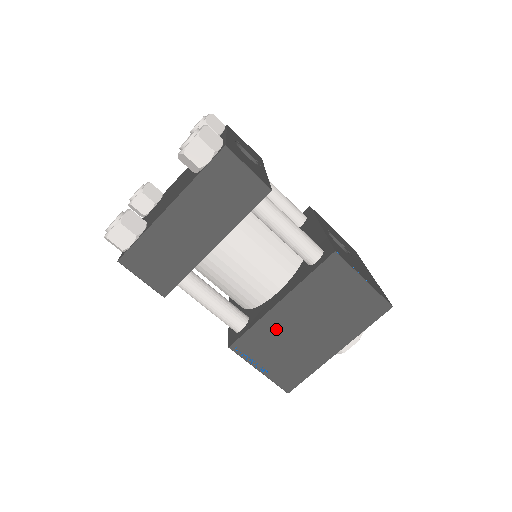
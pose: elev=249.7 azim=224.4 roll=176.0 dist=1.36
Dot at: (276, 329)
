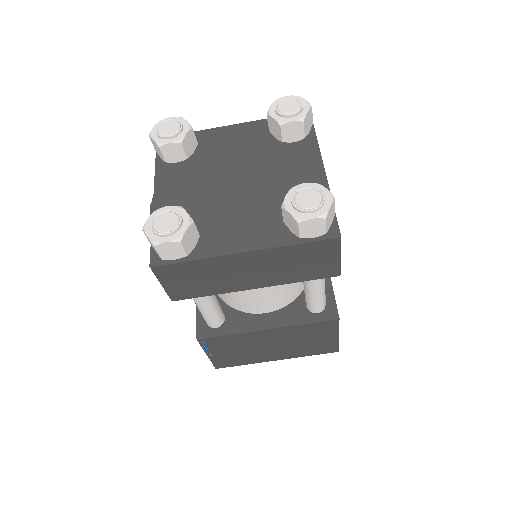
Dot at: (247, 341)
